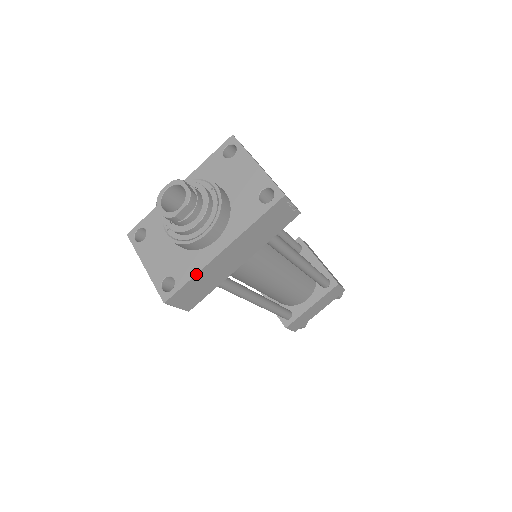
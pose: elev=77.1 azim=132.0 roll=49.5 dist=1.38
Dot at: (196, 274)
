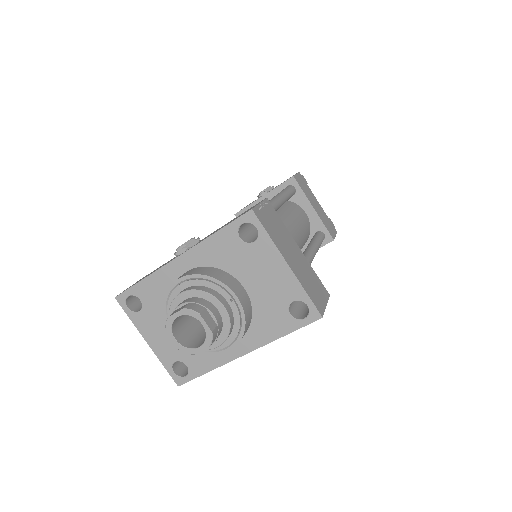
Dot at: (213, 369)
